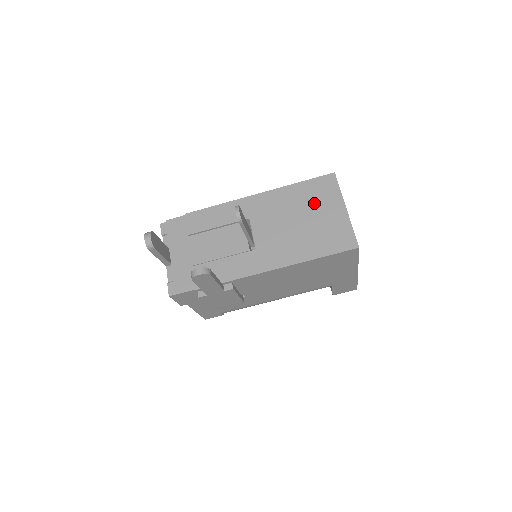
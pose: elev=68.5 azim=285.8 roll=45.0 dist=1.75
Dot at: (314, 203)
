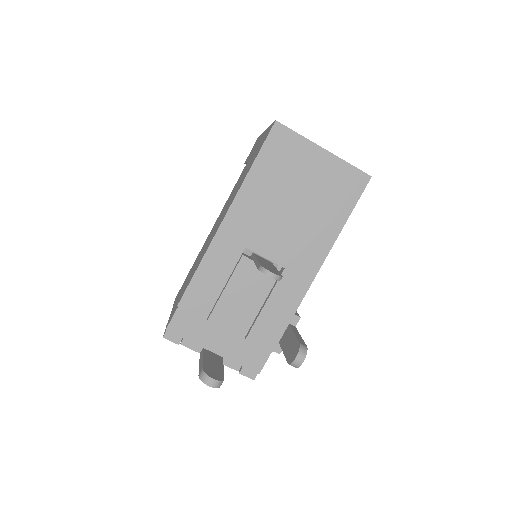
Dot at: (290, 173)
